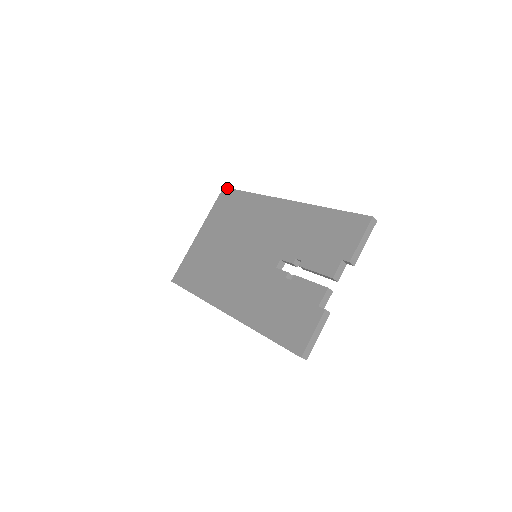
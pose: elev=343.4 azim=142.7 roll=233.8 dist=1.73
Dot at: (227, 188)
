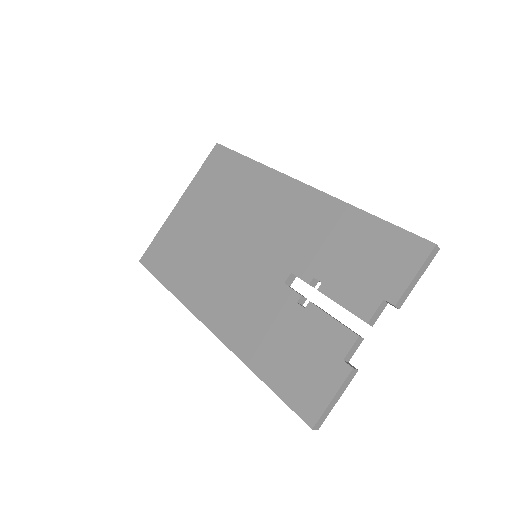
Dot at: (222, 146)
